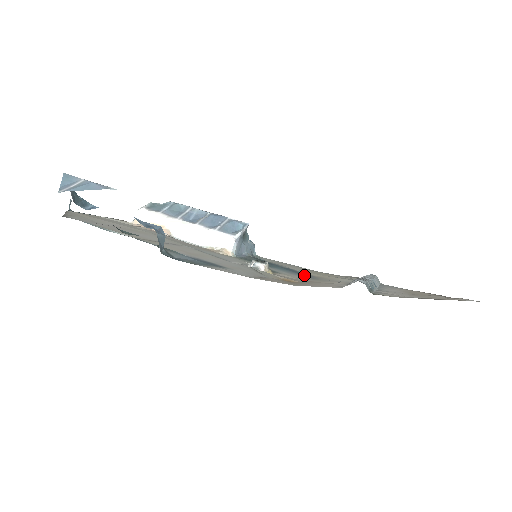
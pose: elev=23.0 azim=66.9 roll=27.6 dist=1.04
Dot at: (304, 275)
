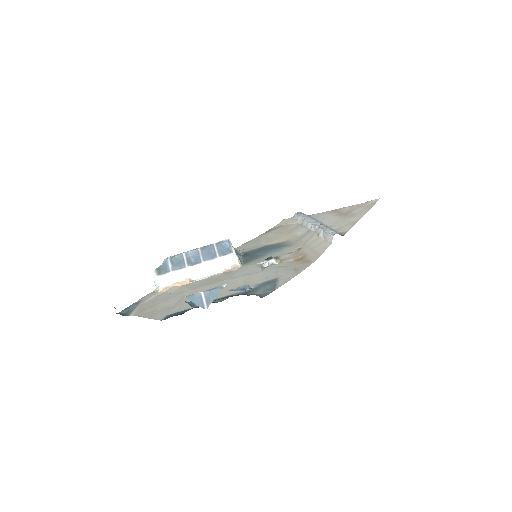
Dot at: (282, 246)
